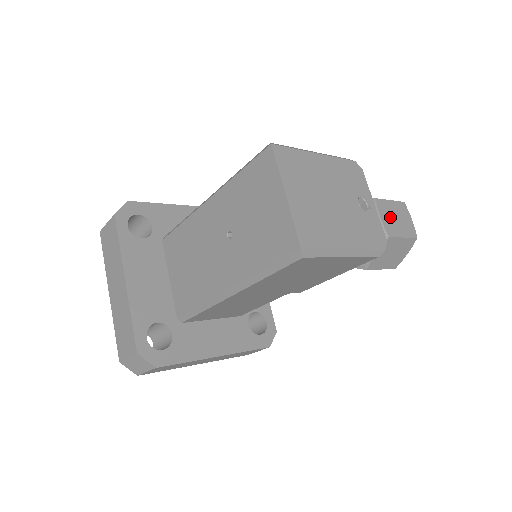
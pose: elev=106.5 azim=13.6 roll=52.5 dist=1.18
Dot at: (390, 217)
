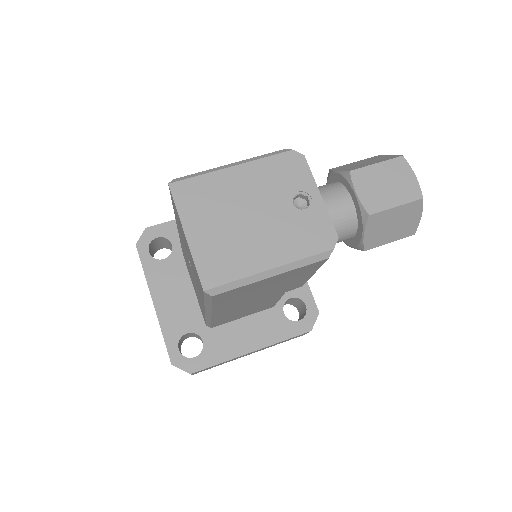
Dot at: (374, 187)
